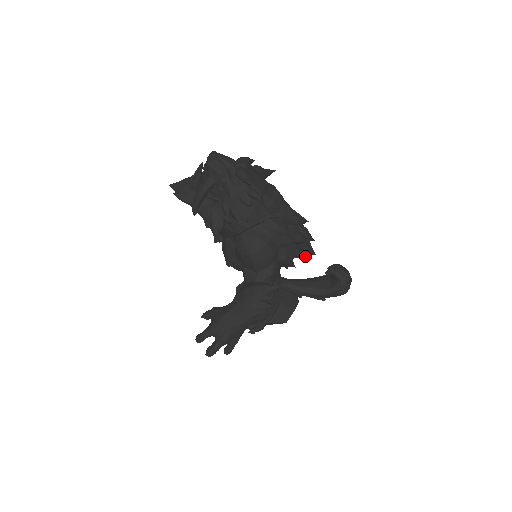
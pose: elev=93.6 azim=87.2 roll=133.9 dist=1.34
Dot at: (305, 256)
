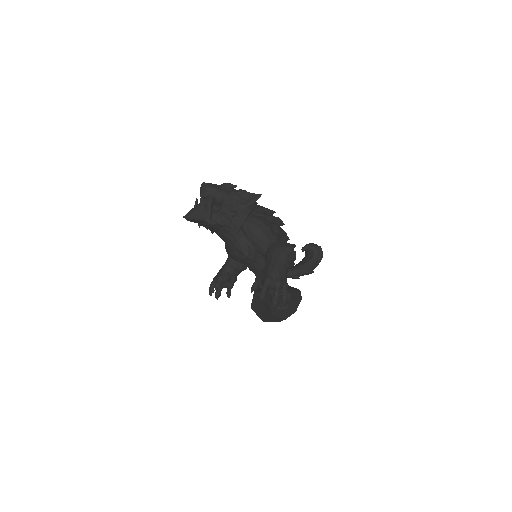
Dot at: (286, 234)
